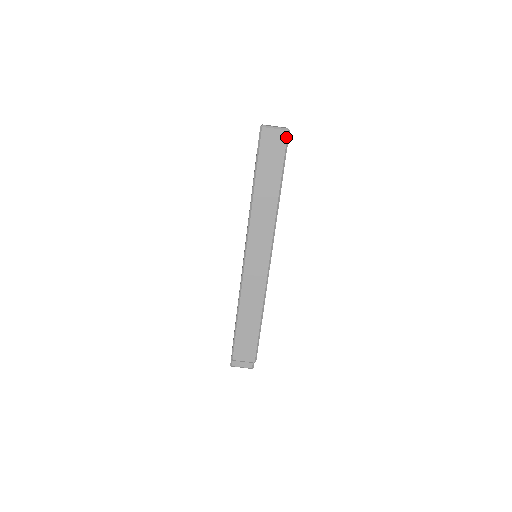
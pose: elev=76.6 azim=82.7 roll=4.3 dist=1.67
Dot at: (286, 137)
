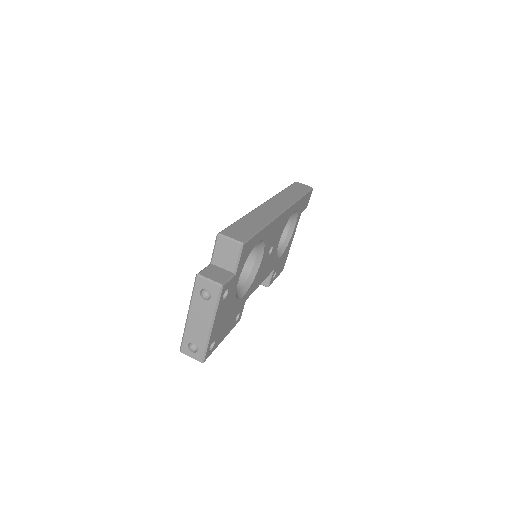
Dot at: (310, 188)
